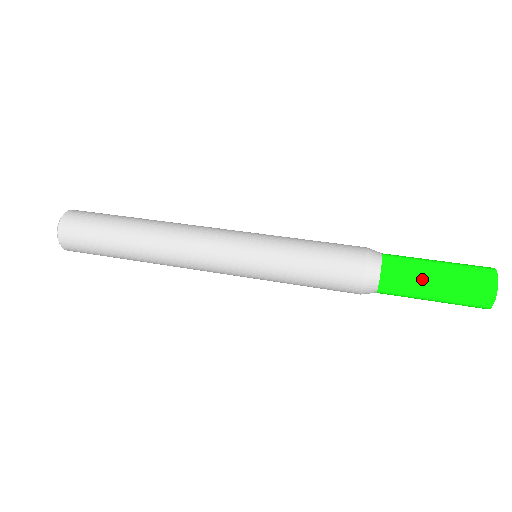
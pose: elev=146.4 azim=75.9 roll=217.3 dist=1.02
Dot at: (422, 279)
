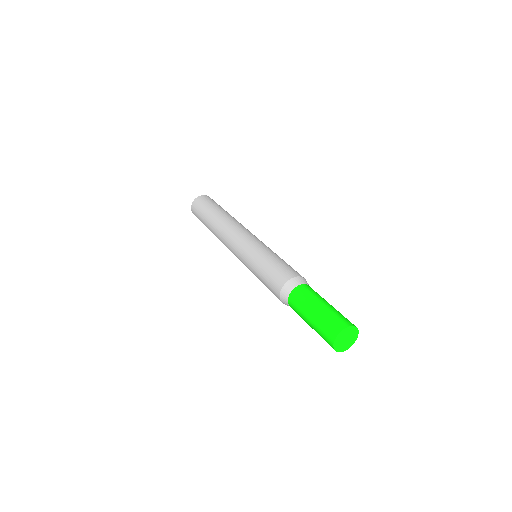
Dot at: (305, 308)
